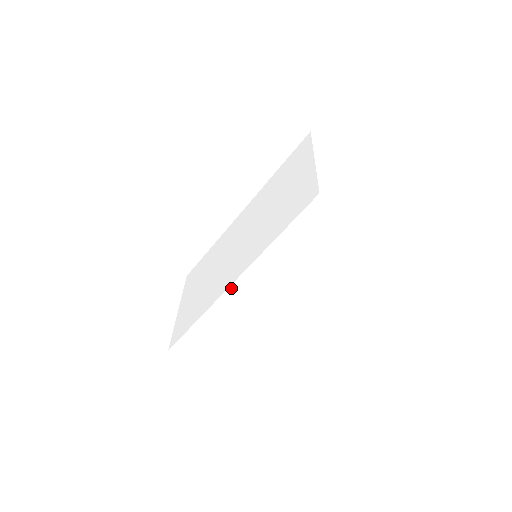
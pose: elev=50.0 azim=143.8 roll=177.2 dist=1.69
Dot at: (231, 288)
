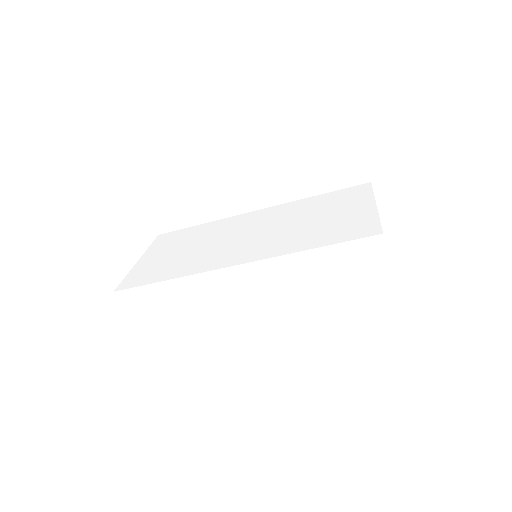
Dot at: (232, 268)
